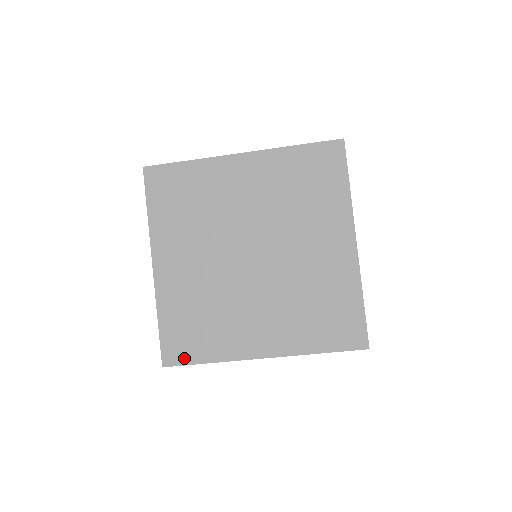
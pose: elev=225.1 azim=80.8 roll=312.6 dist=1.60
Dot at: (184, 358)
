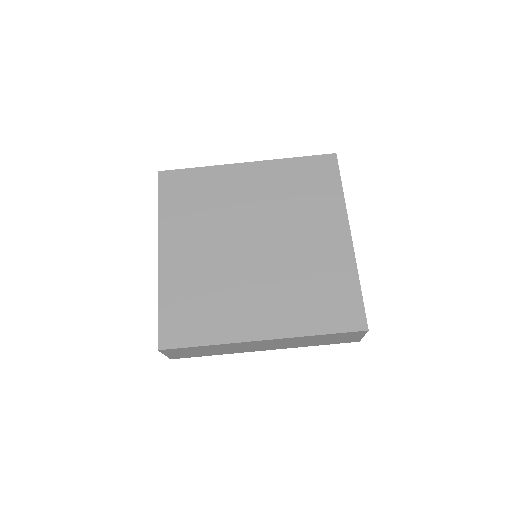
Dot at: (181, 340)
